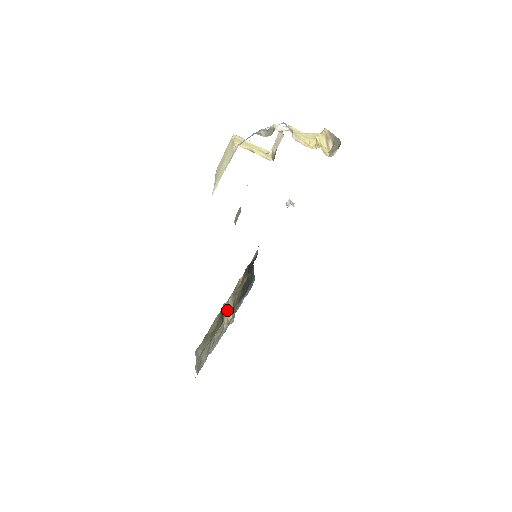
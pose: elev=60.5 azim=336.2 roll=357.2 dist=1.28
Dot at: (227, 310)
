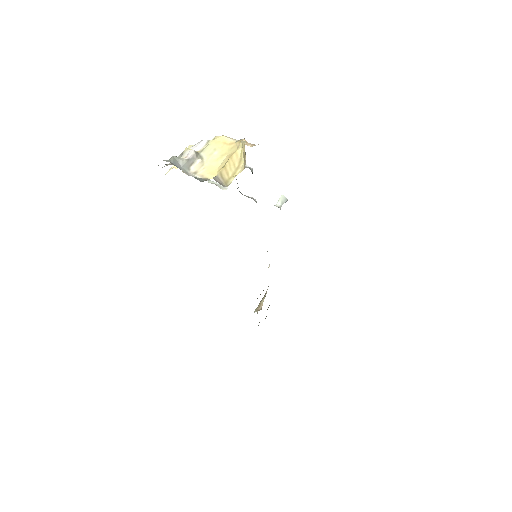
Dot at: occluded
